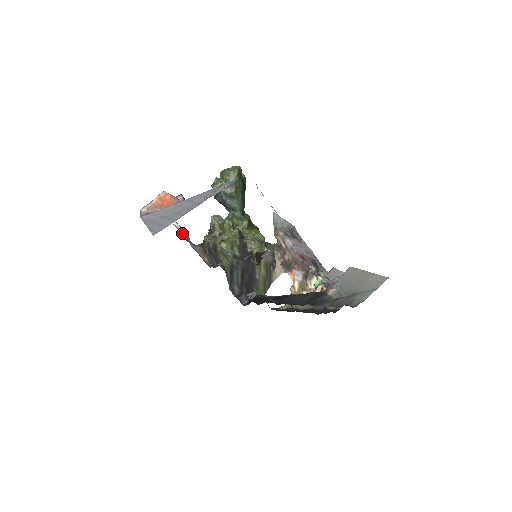
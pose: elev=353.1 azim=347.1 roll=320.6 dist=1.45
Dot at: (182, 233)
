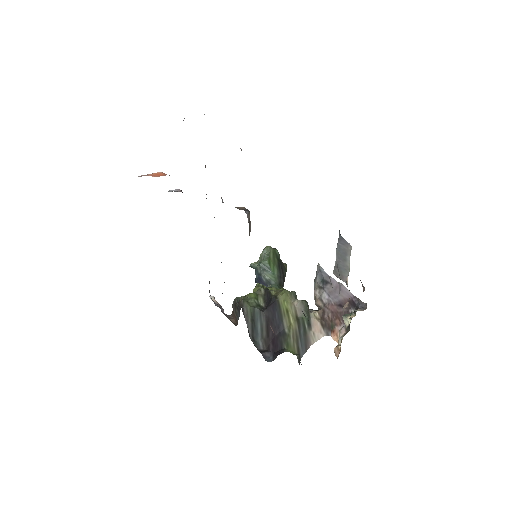
Dot at: (217, 305)
